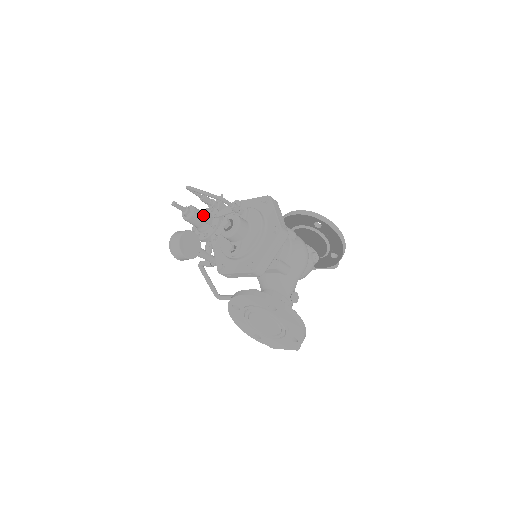
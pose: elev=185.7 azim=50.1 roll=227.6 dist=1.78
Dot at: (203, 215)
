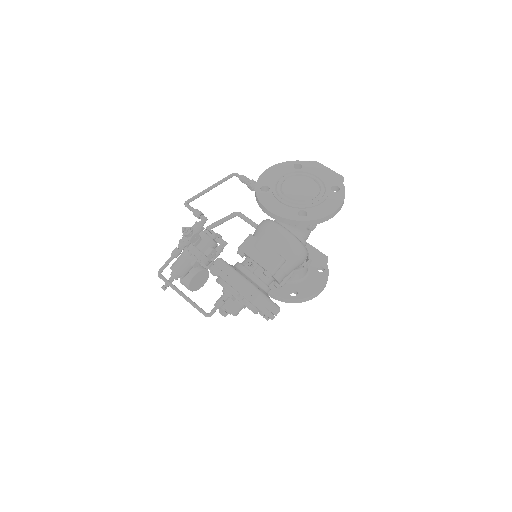
Dot at: (189, 267)
